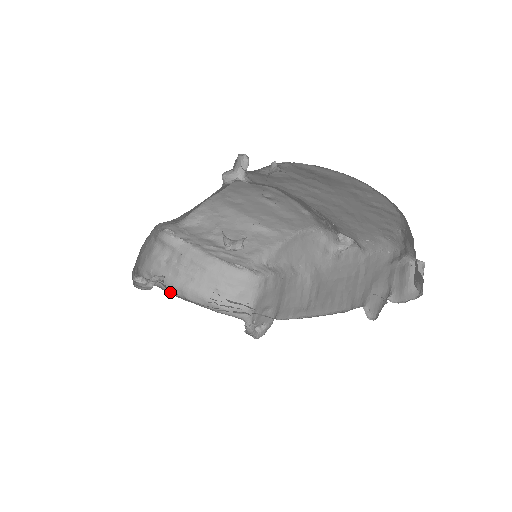
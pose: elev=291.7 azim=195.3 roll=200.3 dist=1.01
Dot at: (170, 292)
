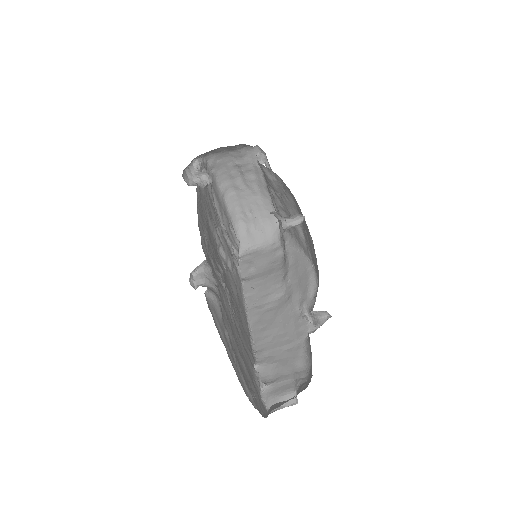
Dot at: (218, 183)
